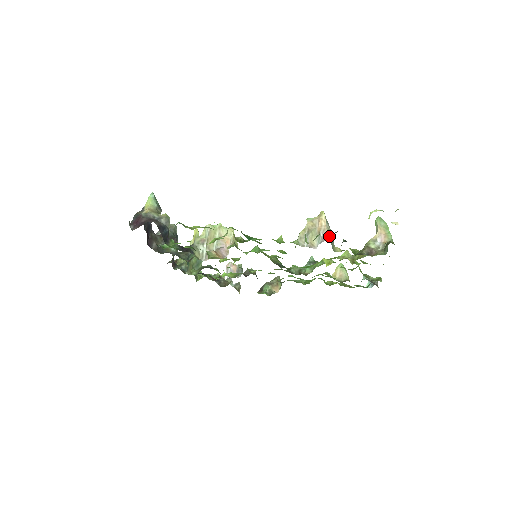
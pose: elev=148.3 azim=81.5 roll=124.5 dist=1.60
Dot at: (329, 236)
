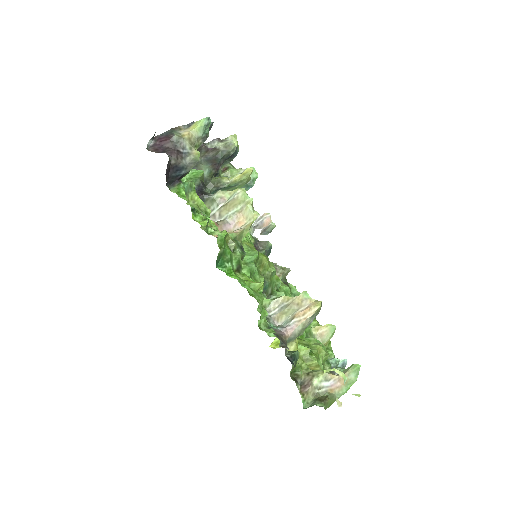
Dot at: (295, 331)
